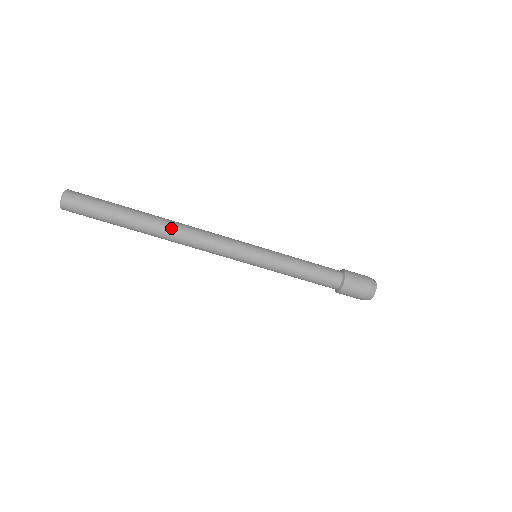
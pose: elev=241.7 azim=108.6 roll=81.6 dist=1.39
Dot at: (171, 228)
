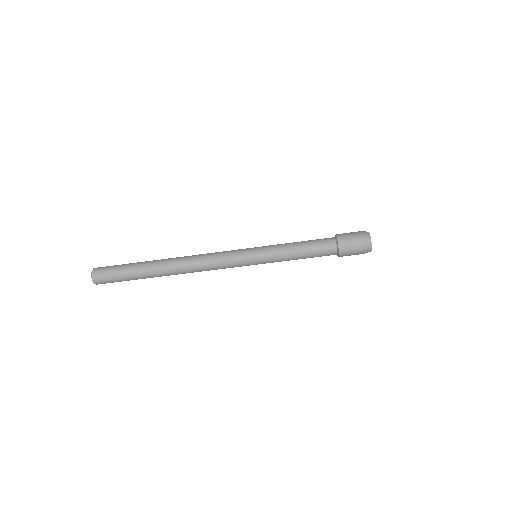
Dot at: (178, 260)
